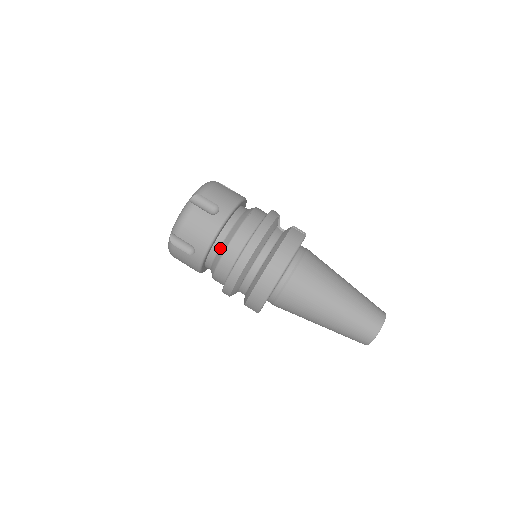
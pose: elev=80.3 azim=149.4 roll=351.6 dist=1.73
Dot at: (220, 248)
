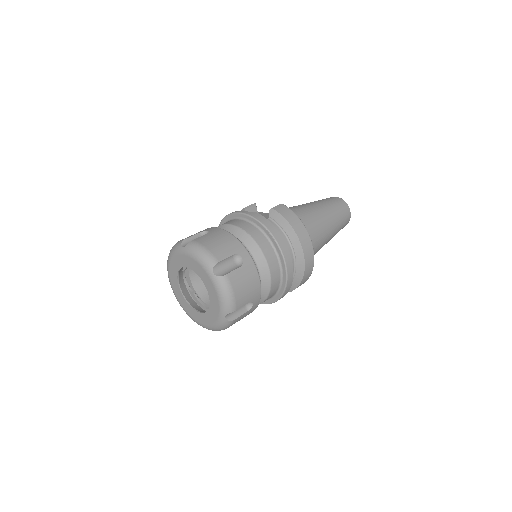
Dot at: (262, 279)
